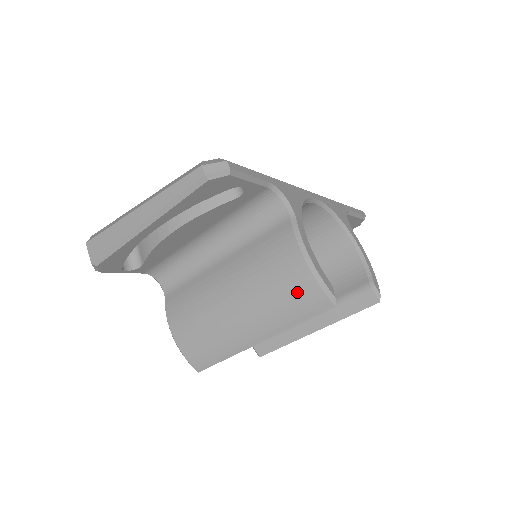
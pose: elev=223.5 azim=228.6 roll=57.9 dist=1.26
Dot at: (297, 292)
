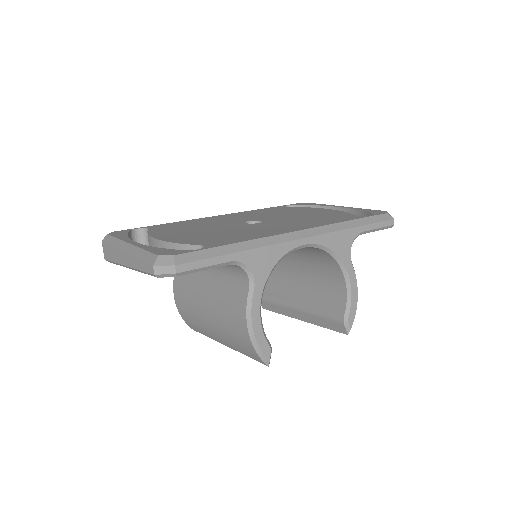
Dot at: (243, 344)
